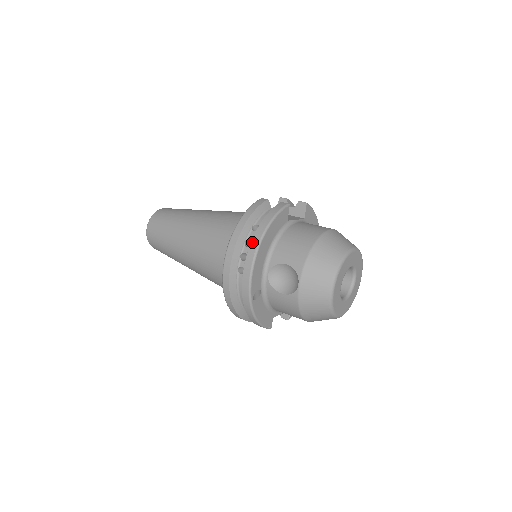
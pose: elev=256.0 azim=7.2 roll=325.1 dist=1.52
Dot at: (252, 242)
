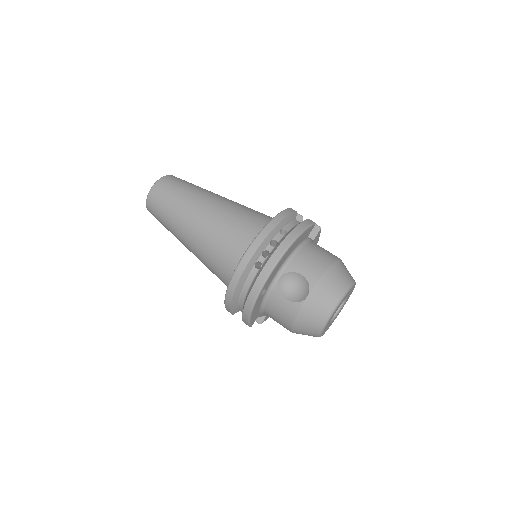
Dot at: (281, 244)
